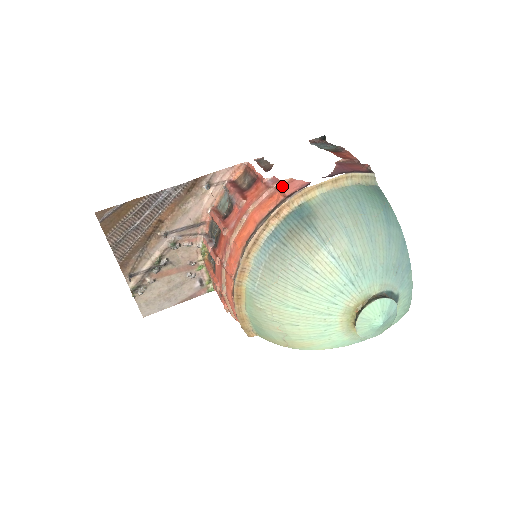
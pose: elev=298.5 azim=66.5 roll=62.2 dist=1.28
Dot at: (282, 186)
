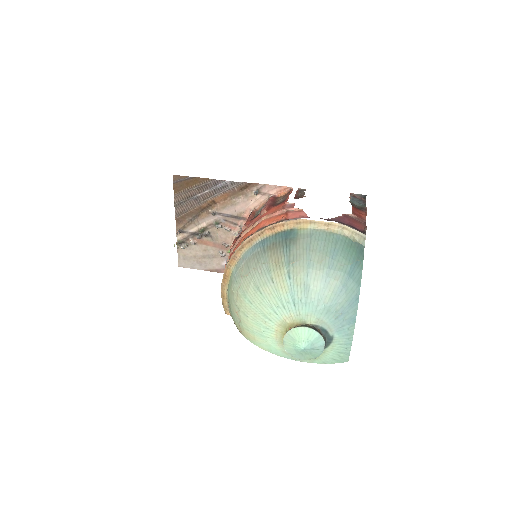
Dot at: (292, 211)
